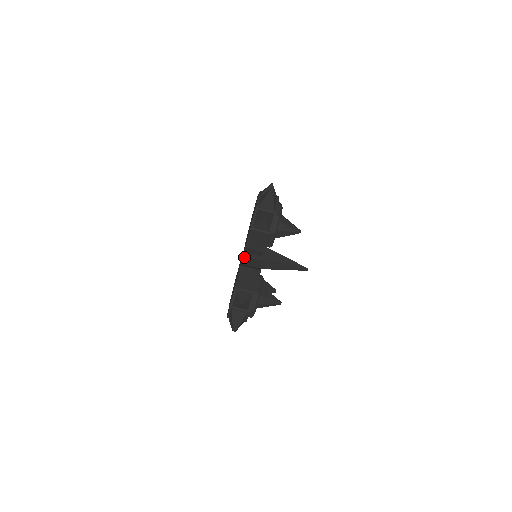
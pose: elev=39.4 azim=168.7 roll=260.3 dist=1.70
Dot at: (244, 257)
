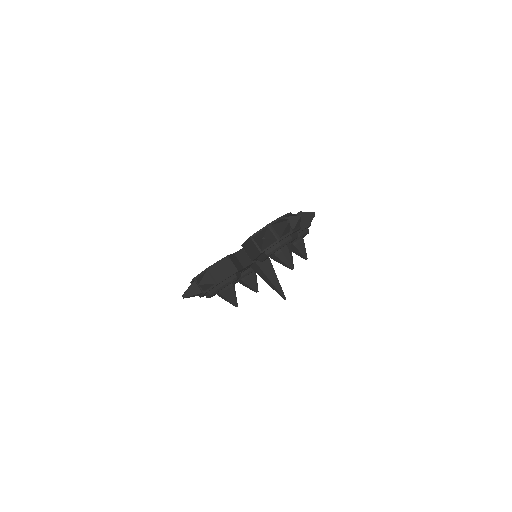
Dot at: (243, 250)
